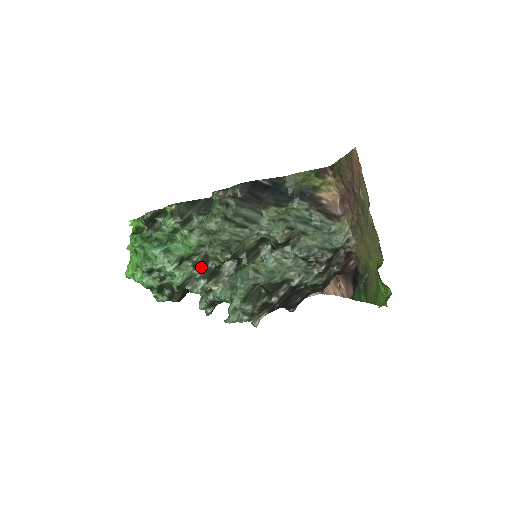
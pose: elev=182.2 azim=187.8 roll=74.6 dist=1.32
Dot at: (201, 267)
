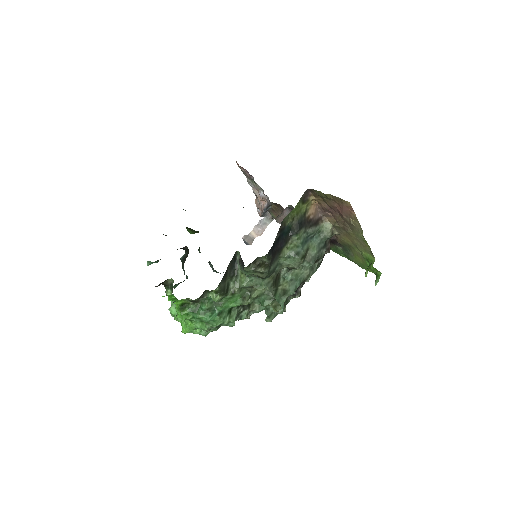
Dot at: occluded
